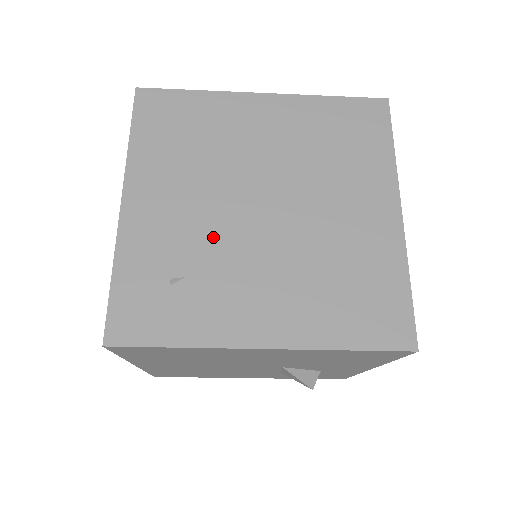
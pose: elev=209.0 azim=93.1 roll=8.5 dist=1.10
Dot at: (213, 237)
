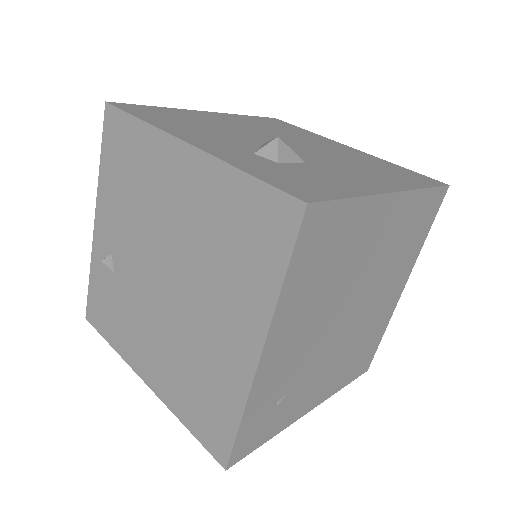
Dot at: (312, 355)
